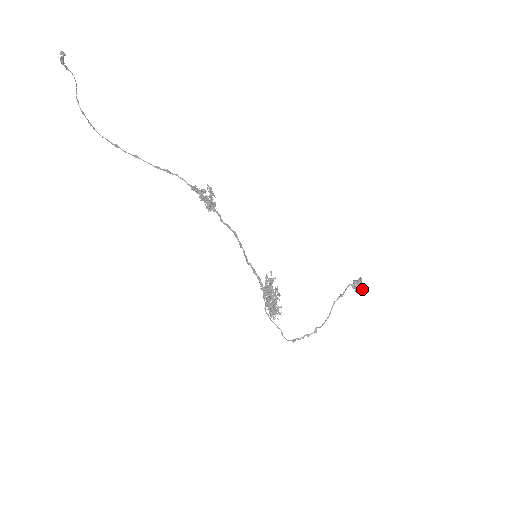
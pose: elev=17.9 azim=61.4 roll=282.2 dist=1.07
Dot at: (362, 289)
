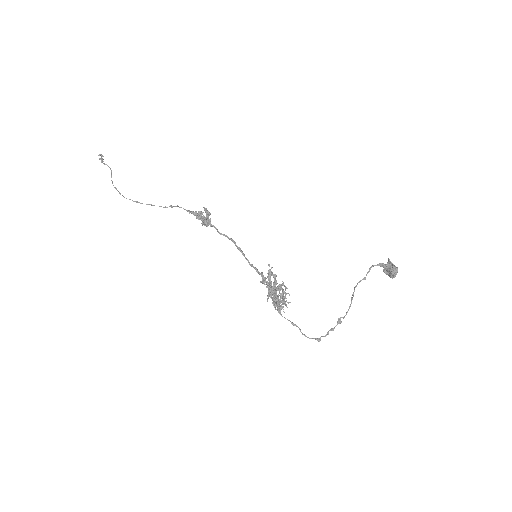
Dot at: (392, 269)
